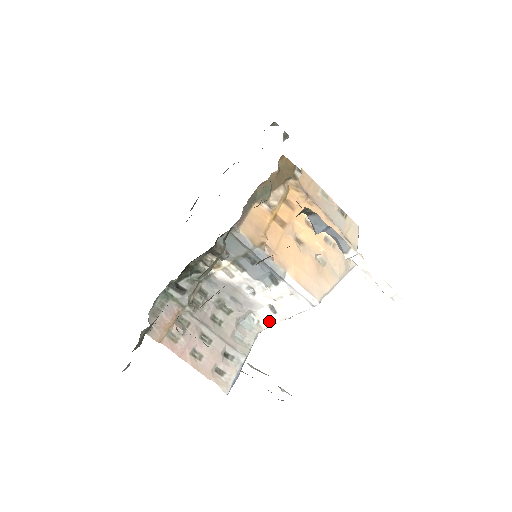
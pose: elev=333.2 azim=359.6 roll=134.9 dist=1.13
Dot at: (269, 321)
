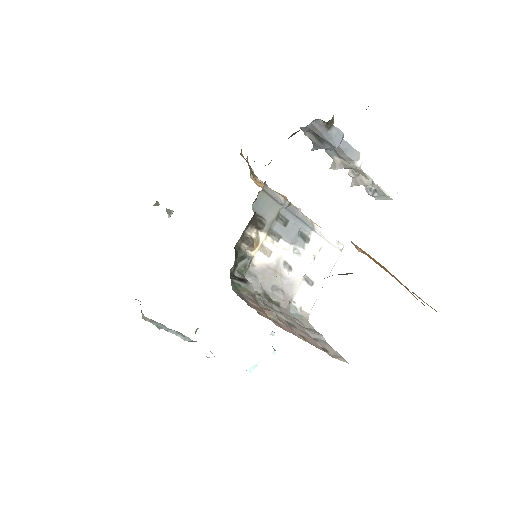
Dot at: (311, 298)
